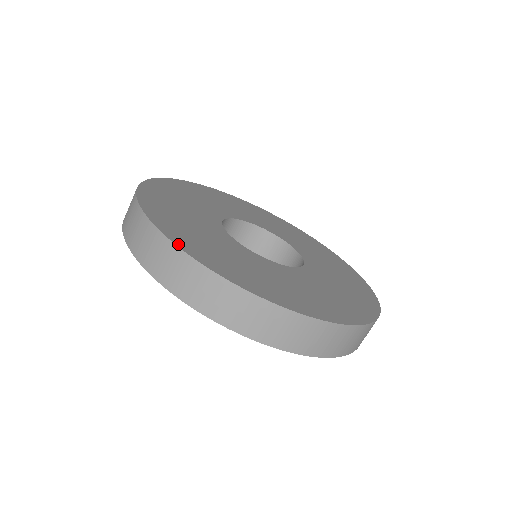
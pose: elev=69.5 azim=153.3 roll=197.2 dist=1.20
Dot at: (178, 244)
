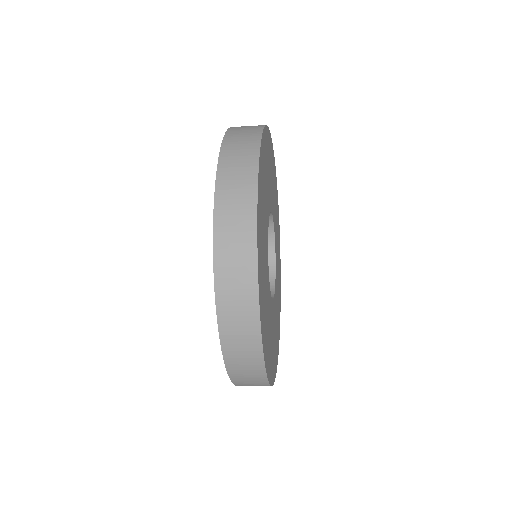
Dot at: (258, 243)
